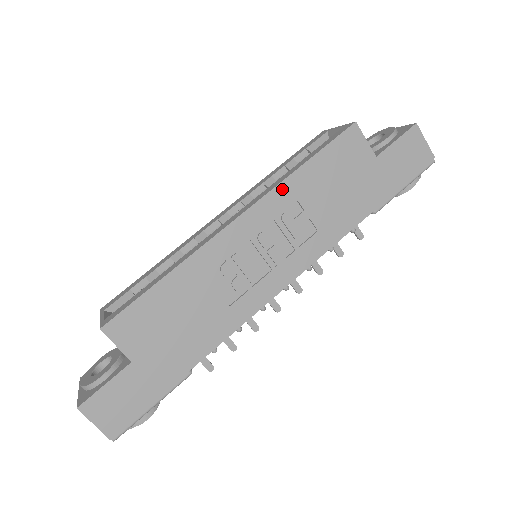
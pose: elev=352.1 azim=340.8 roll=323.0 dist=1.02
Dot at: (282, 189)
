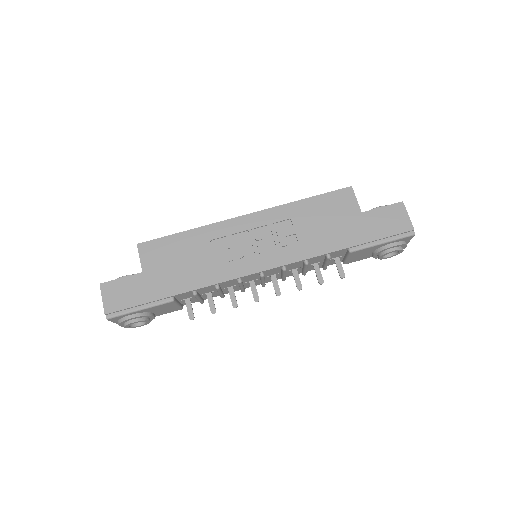
Dot at: (283, 209)
